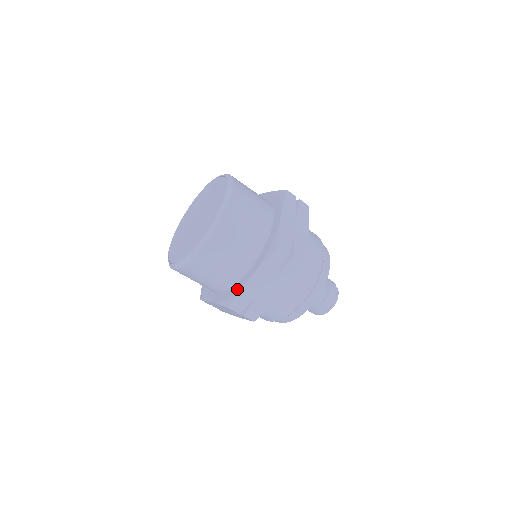
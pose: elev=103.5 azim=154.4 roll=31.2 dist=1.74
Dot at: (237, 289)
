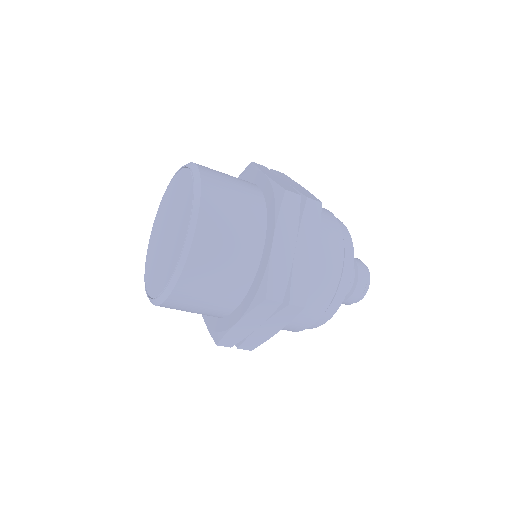
Dot at: (263, 270)
